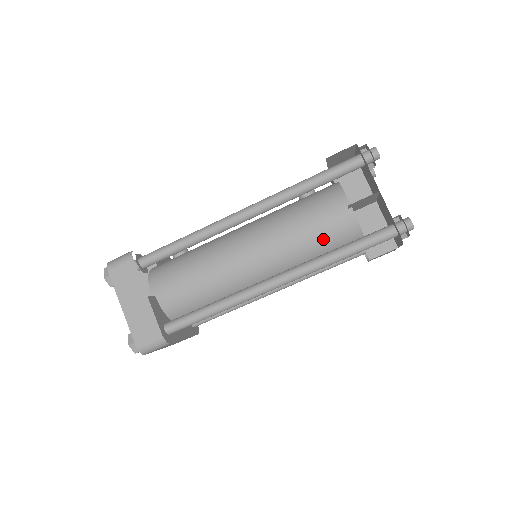
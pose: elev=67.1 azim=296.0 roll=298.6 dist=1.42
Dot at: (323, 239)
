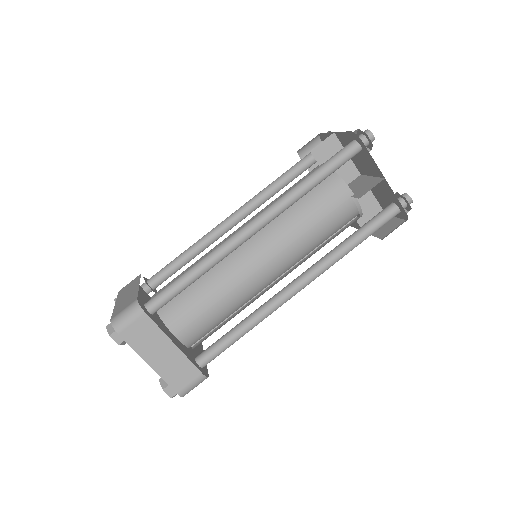
Dot at: occluded
